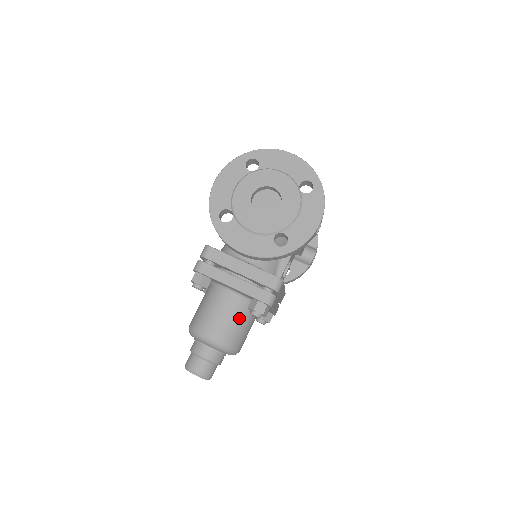
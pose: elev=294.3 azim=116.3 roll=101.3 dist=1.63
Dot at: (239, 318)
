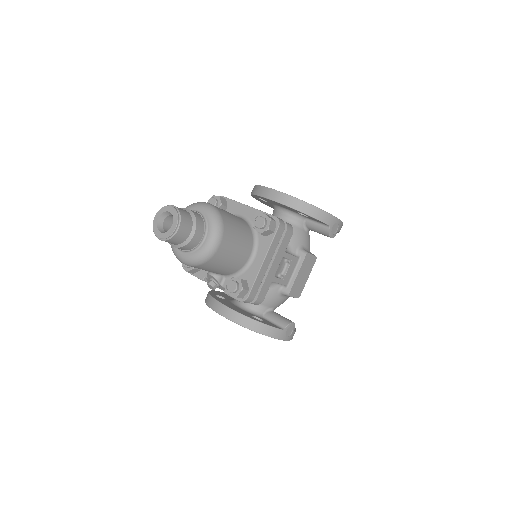
Dot at: (240, 224)
